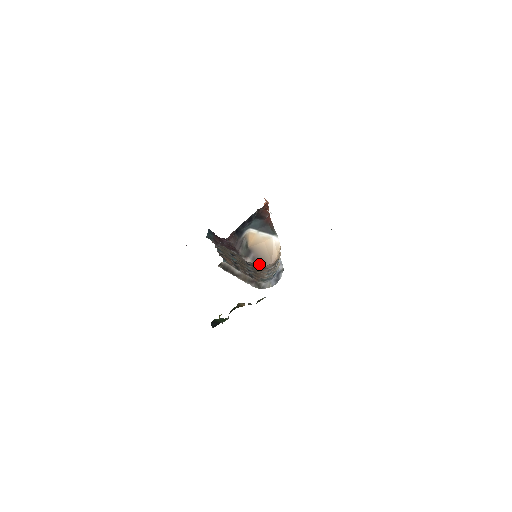
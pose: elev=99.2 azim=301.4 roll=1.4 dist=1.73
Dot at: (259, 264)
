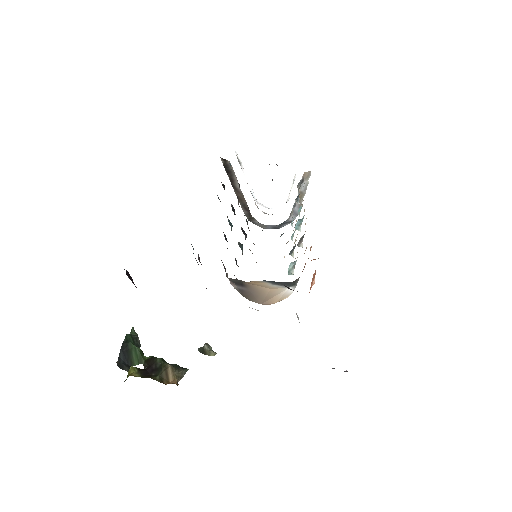
Dot at: (244, 296)
